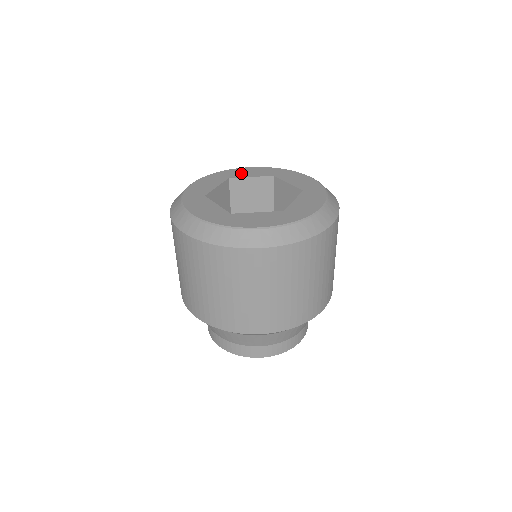
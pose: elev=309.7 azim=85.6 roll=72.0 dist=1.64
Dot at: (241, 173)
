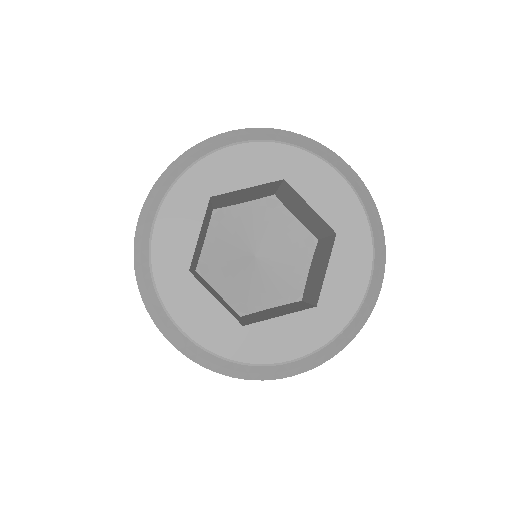
Dot at: (311, 182)
